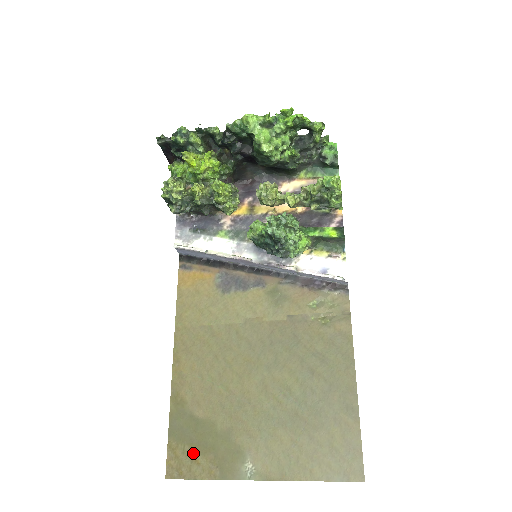
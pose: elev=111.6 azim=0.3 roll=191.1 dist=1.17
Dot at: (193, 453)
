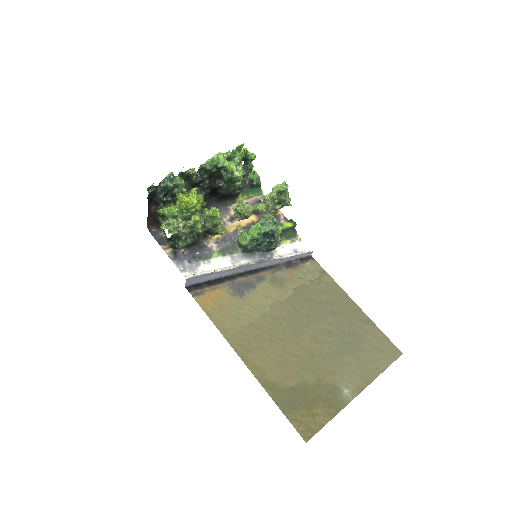
Dot at: (309, 411)
